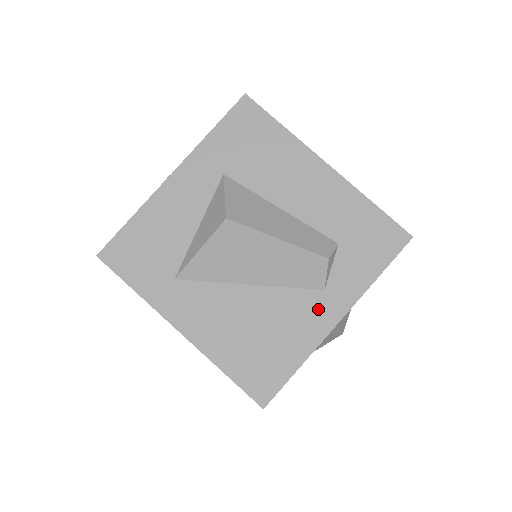
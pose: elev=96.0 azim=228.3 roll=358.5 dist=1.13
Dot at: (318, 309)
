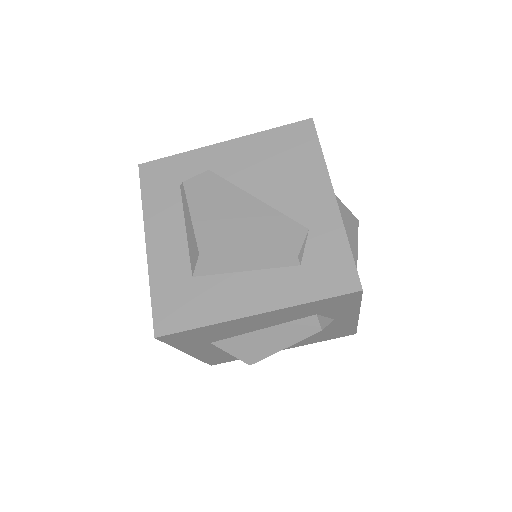
Dot at: (340, 321)
